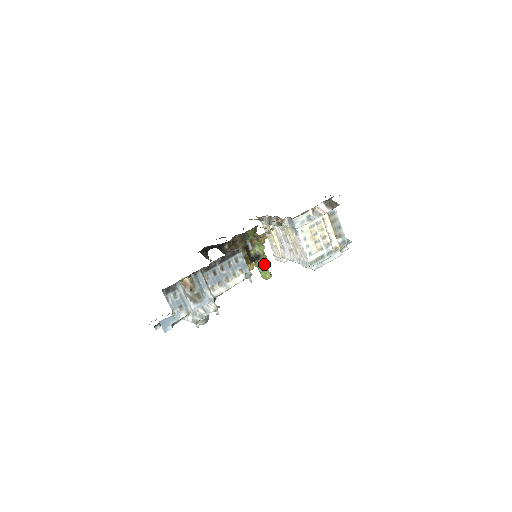
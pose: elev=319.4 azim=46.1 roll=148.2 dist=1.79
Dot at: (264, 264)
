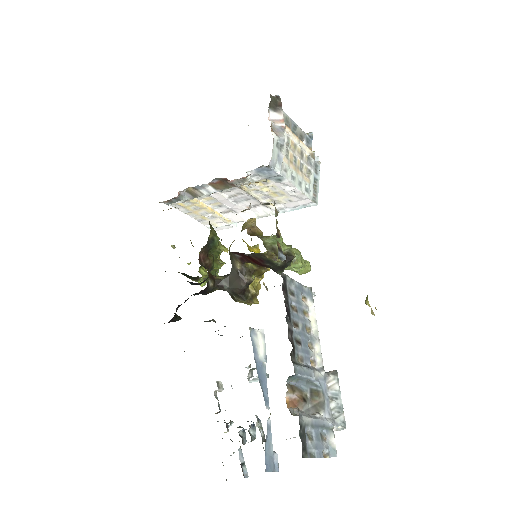
Dot at: (299, 258)
